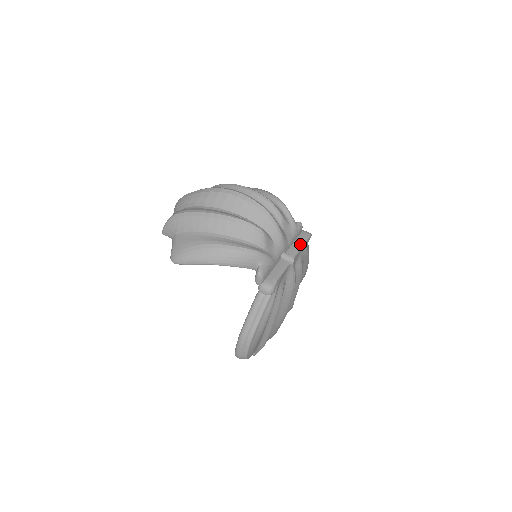
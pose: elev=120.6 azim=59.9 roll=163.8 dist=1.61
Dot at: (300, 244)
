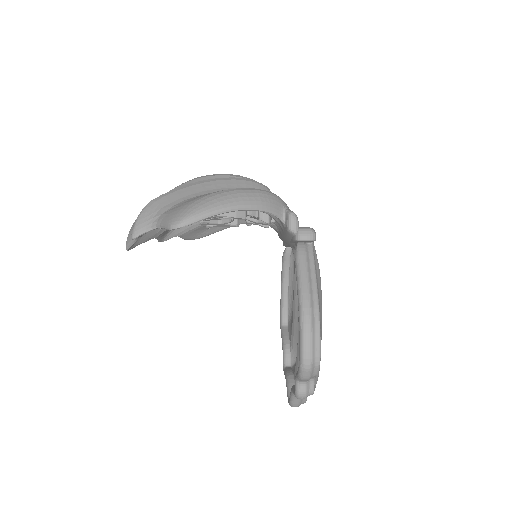
Dot at: occluded
